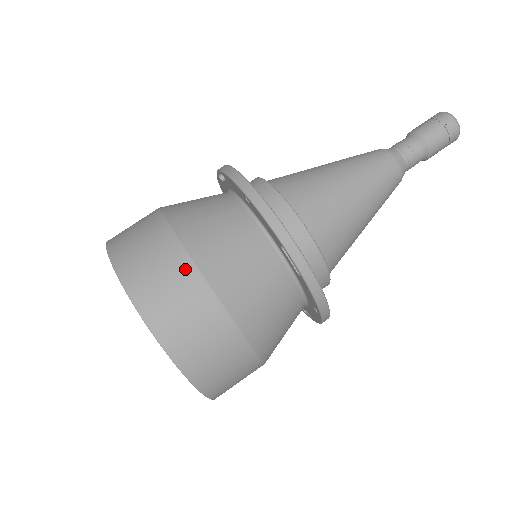
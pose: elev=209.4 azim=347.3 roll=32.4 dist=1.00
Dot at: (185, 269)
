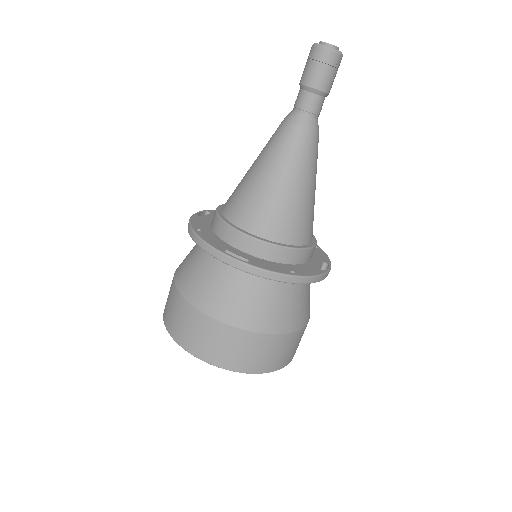
Dot at: (289, 339)
